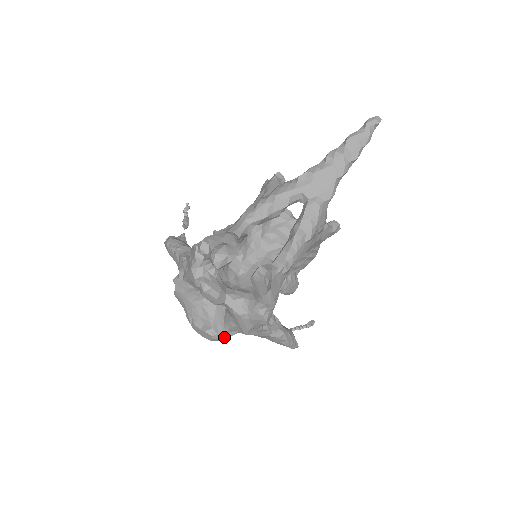
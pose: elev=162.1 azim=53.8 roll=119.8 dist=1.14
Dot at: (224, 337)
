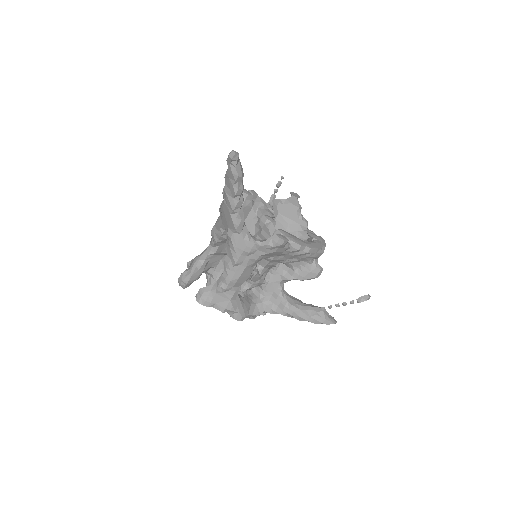
Dot at: occluded
